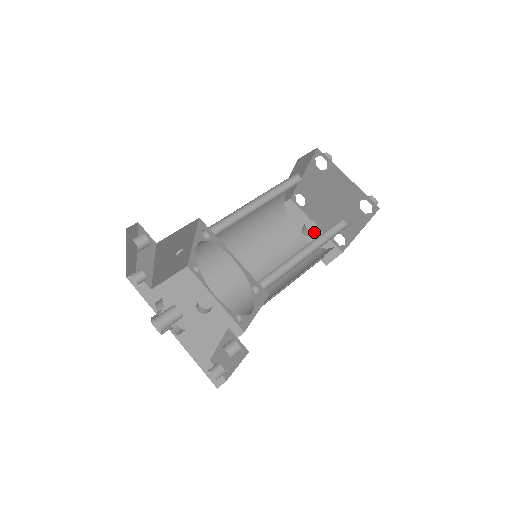
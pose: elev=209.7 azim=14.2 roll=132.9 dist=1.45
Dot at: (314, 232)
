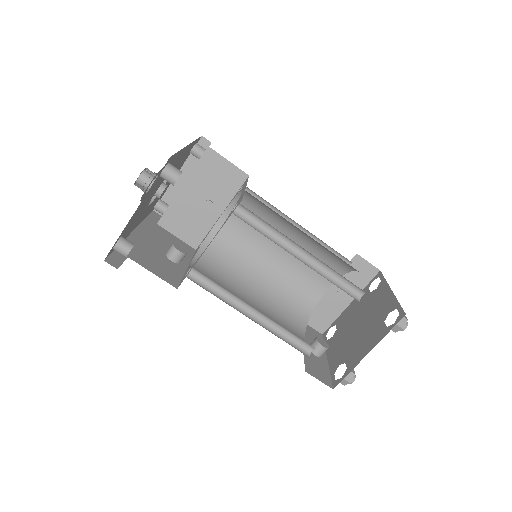
Dot at: (320, 351)
